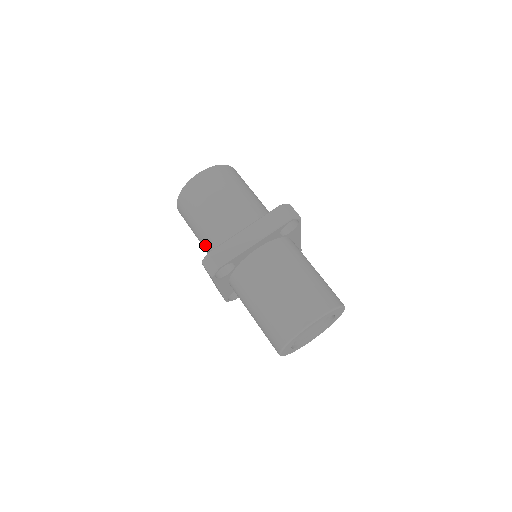
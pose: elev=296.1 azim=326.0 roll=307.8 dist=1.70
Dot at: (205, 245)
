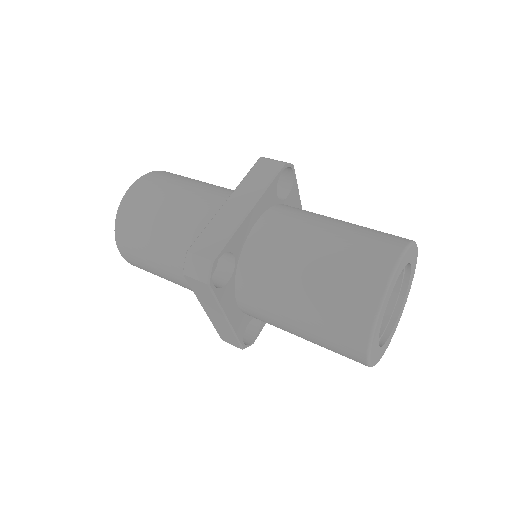
Dot at: (178, 270)
